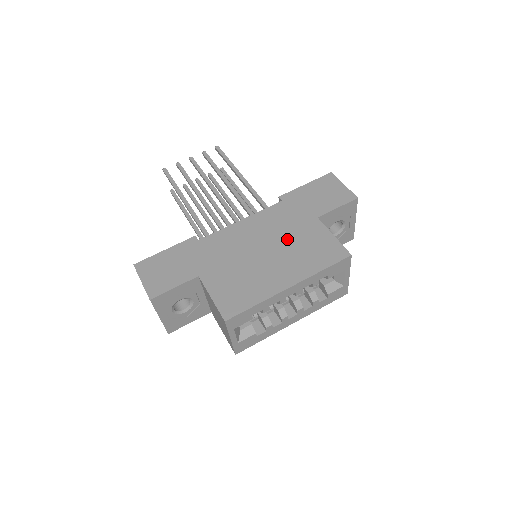
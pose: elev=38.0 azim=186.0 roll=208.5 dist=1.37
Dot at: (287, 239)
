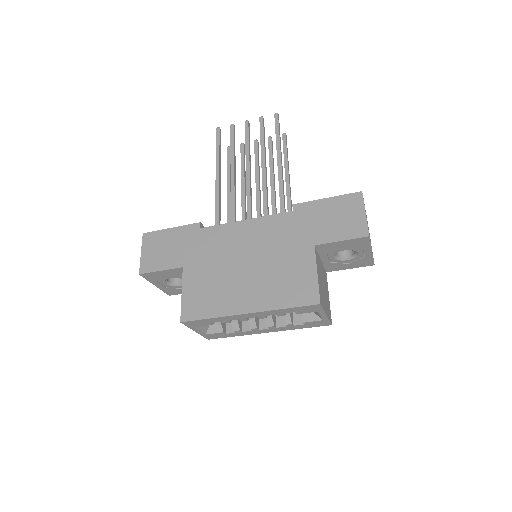
Dot at: (273, 259)
